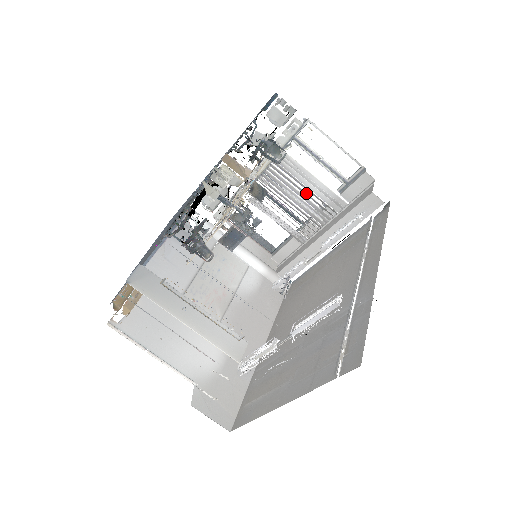
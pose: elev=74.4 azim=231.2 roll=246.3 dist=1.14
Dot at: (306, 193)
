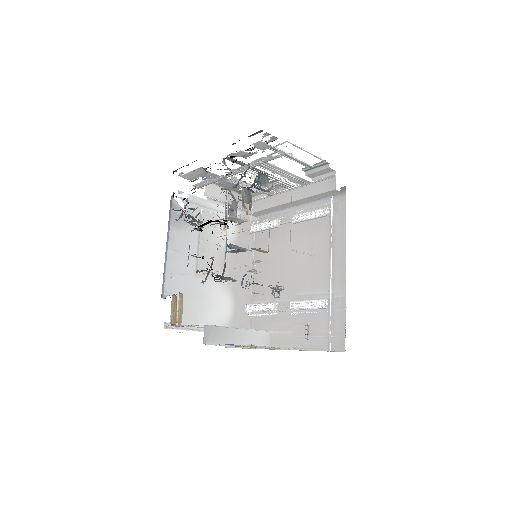
Dot at: (279, 178)
